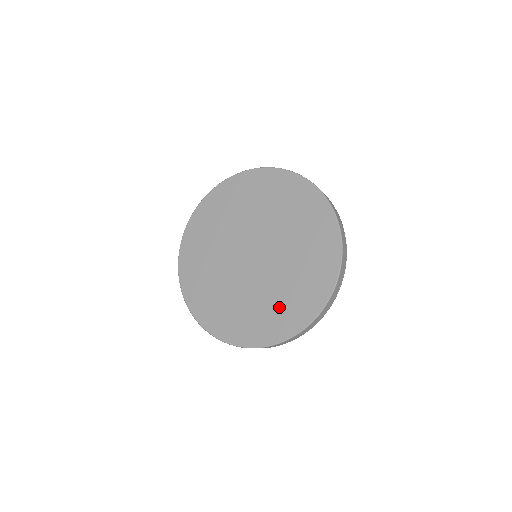
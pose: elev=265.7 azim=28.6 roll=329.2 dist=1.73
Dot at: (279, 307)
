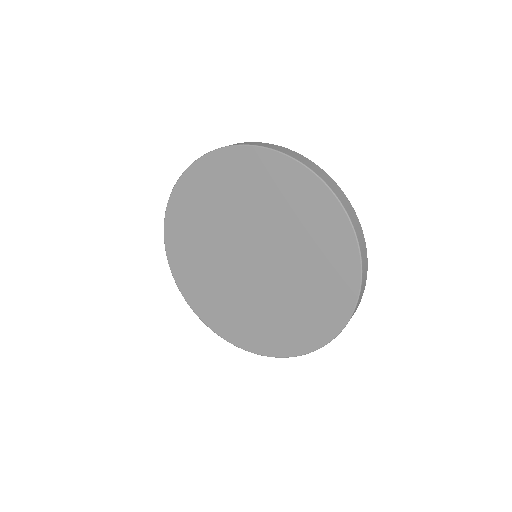
Dot at: (314, 298)
